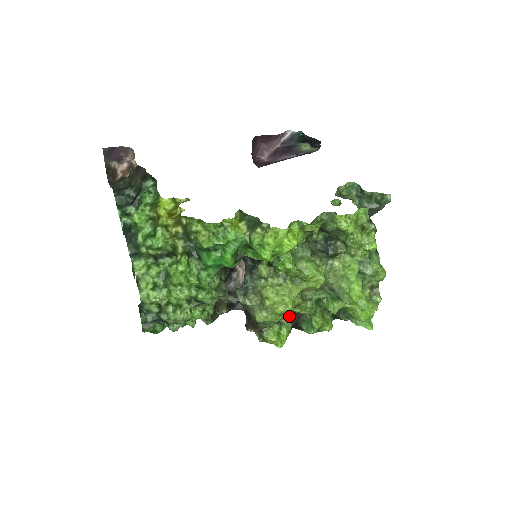
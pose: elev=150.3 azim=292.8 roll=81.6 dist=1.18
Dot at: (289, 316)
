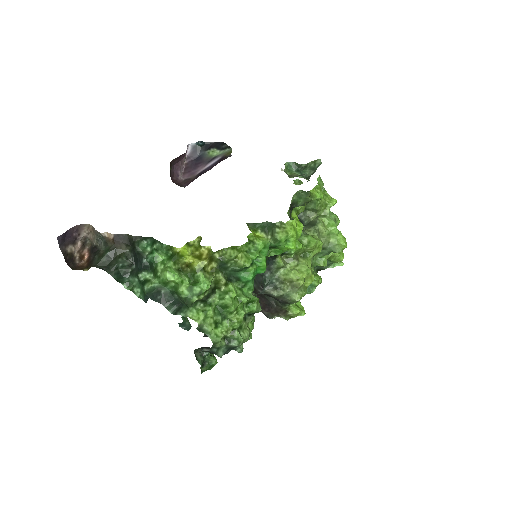
Dot at: occluded
